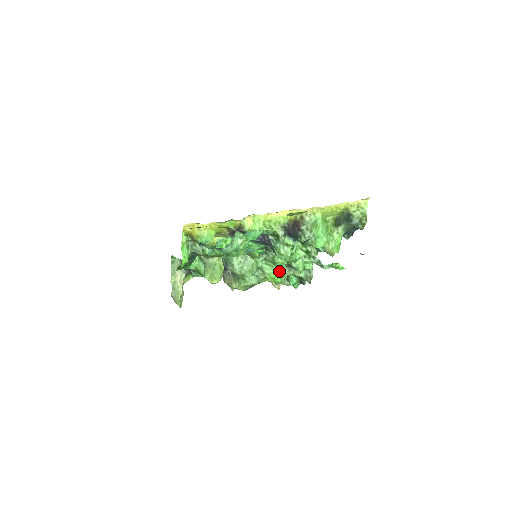
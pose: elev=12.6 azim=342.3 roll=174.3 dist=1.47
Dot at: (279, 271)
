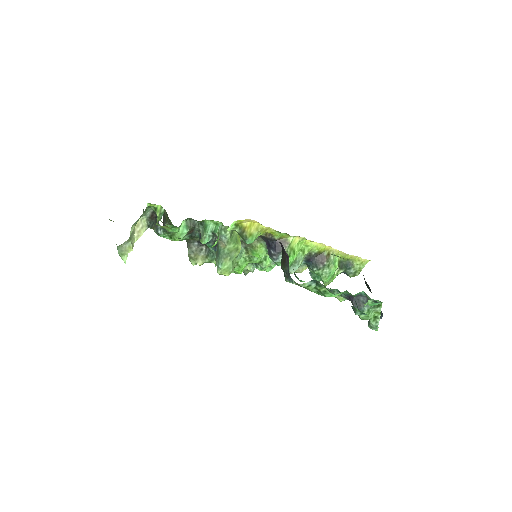
Dot at: (246, 265)
